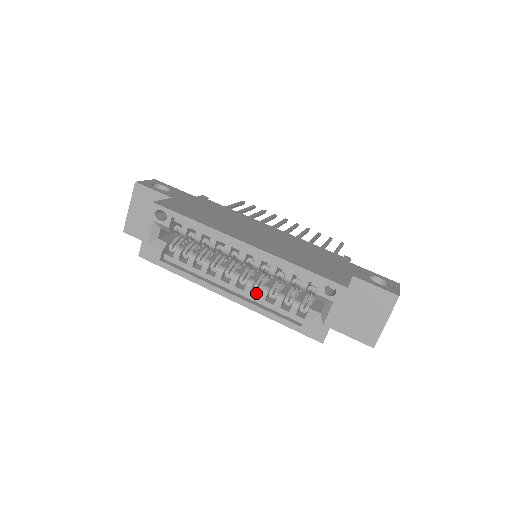
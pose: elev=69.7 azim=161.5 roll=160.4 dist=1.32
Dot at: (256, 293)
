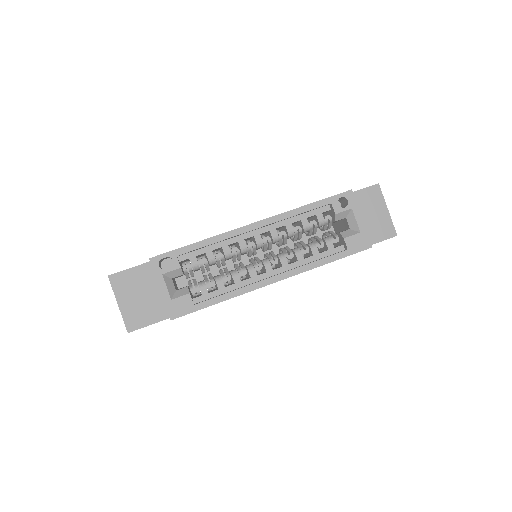
Dot at: (291, 263)
